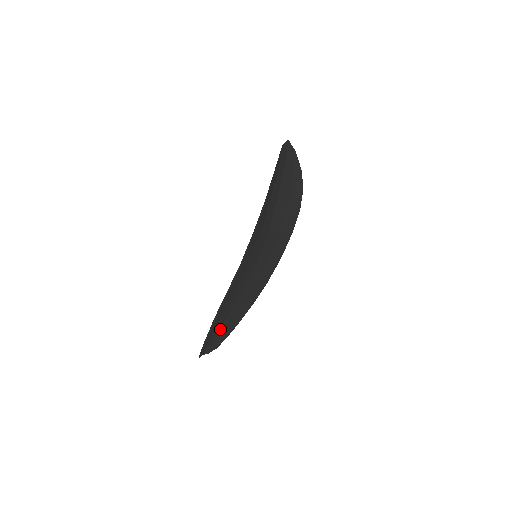
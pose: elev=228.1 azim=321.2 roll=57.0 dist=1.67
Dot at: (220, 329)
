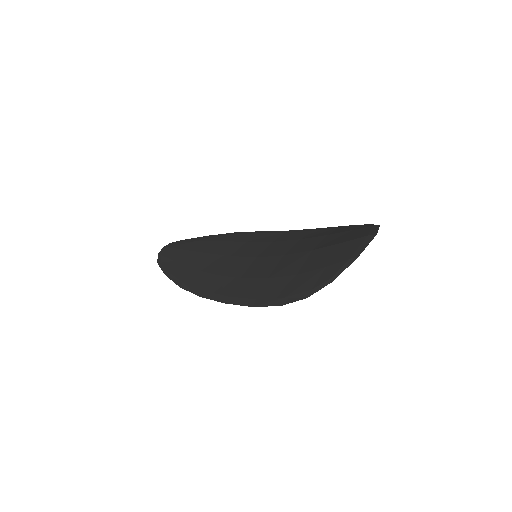
Dot at: (189, 250)
